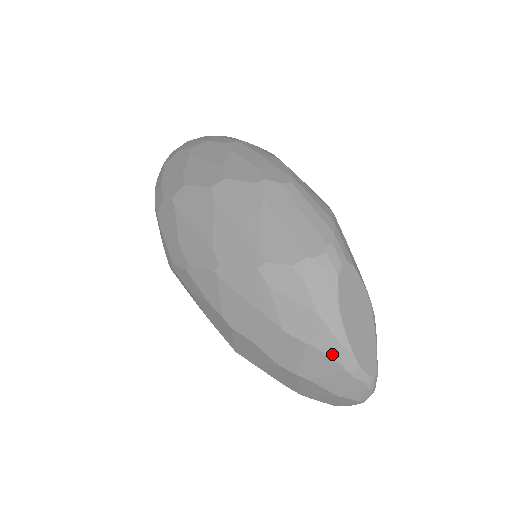
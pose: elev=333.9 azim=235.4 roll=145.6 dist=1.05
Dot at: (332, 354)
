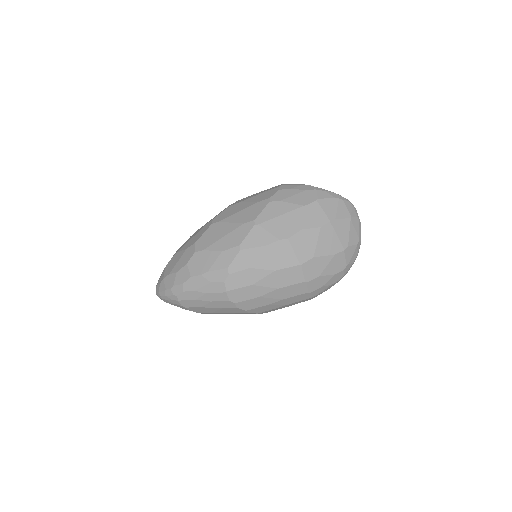
Dot at: (327, 196)
